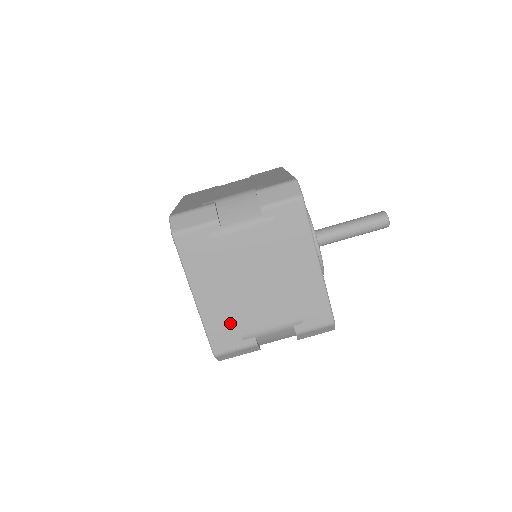
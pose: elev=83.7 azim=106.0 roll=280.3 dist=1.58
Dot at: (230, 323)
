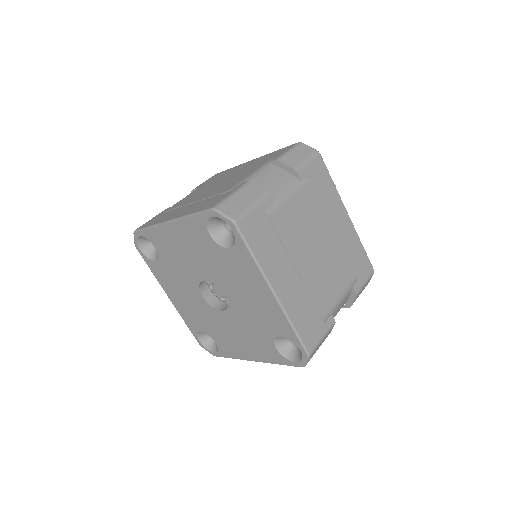
Dot at: (310, 308)
